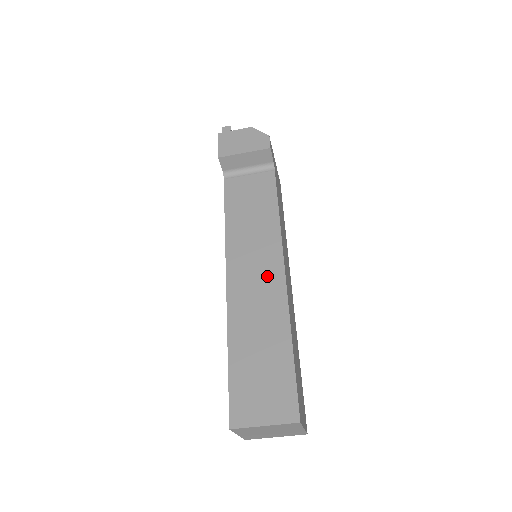
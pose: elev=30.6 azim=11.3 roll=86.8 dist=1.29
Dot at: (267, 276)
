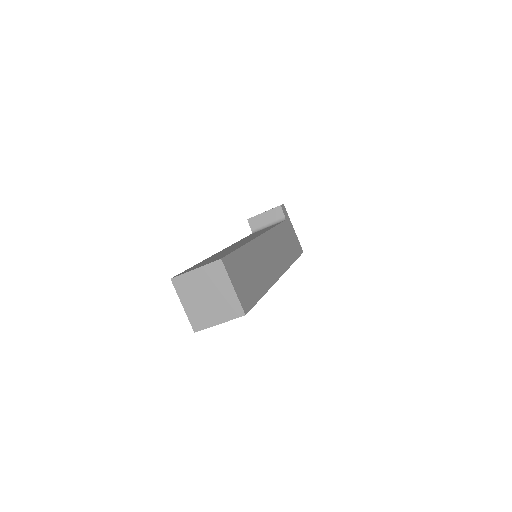
Dot at: occluded
